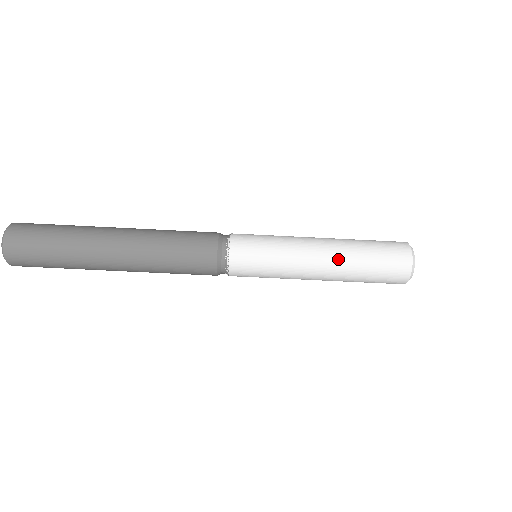
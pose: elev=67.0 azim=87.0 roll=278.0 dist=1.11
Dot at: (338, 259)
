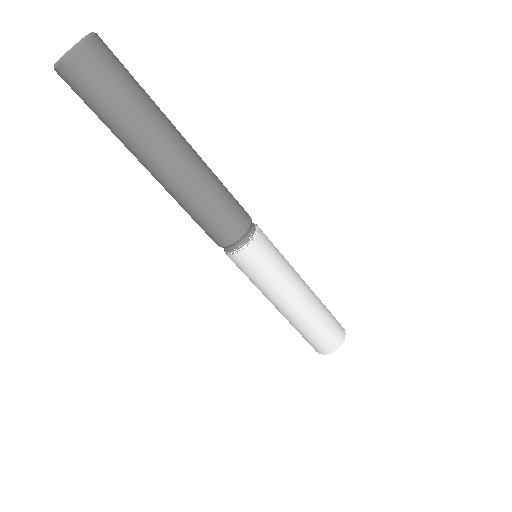
Dot at: (310, 305)
